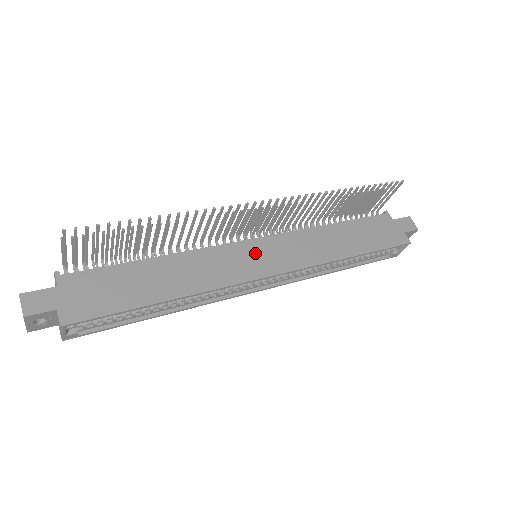
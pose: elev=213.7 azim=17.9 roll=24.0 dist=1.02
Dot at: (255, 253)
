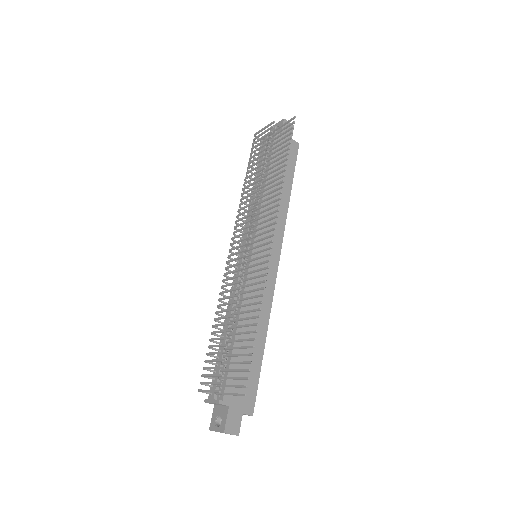
Dot at: (262, 259)
